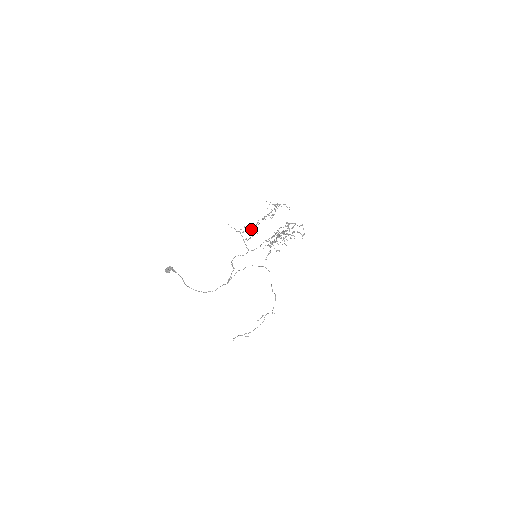
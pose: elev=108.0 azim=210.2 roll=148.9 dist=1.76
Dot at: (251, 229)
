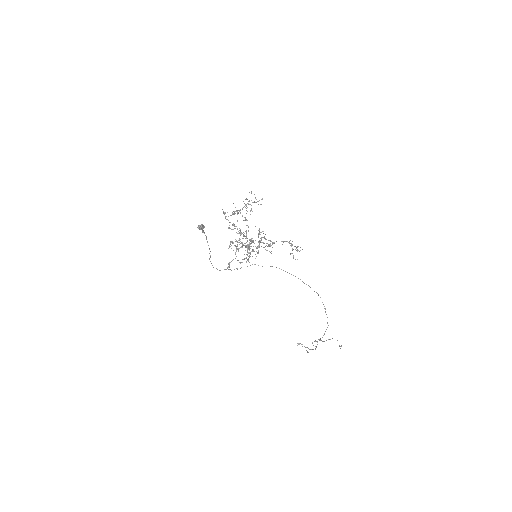
Dot at: occluded
